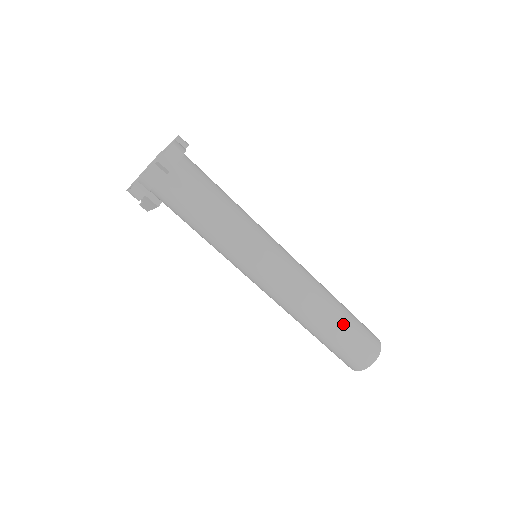
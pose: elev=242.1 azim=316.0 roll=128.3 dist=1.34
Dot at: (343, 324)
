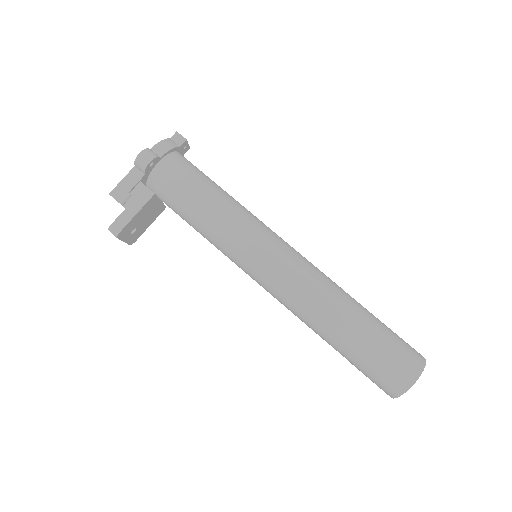
Dot at: occluded
